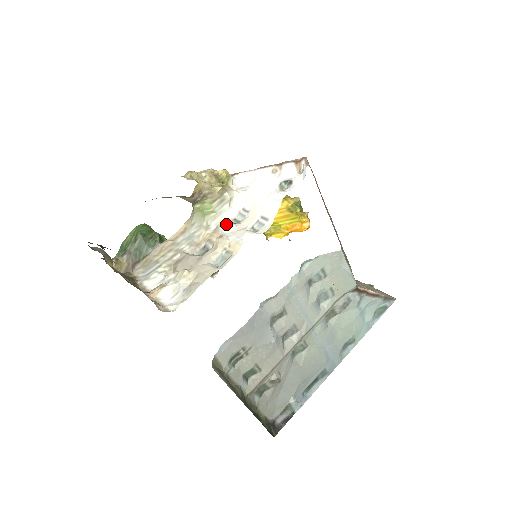
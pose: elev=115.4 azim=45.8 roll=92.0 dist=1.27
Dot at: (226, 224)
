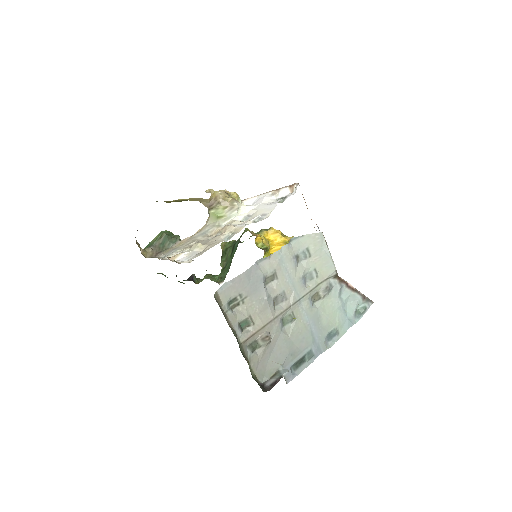
Dot at: (234, 222)
